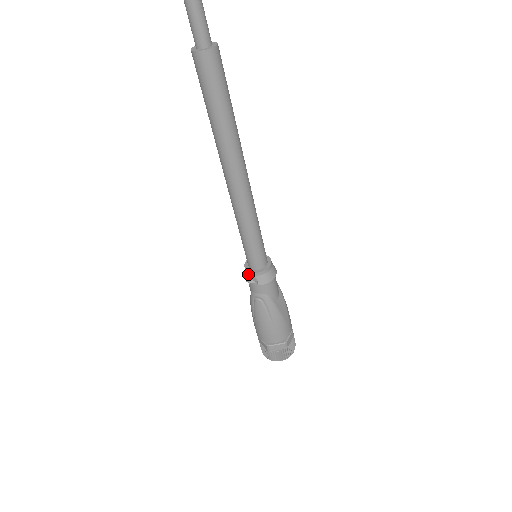
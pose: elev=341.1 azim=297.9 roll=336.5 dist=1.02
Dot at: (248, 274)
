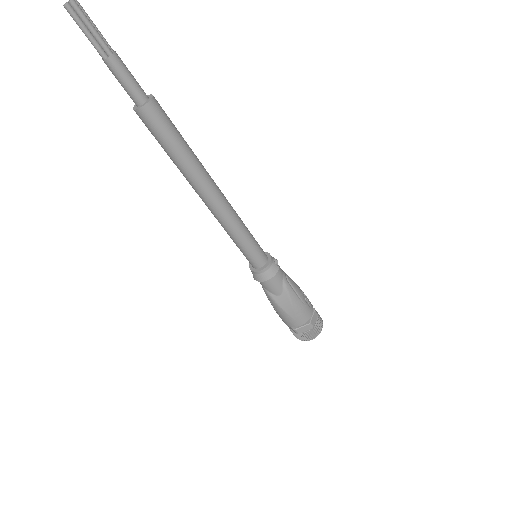
Dot at: (251, 265)
